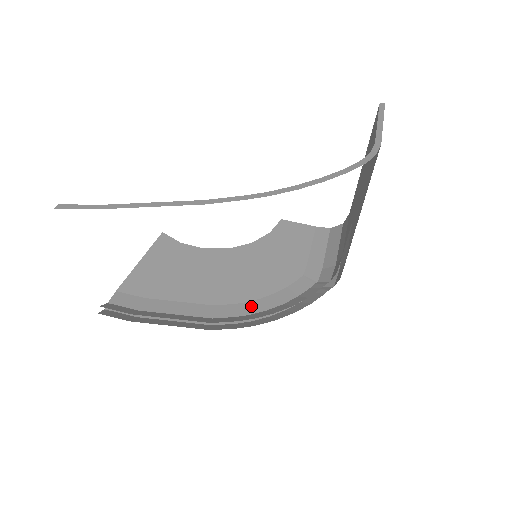
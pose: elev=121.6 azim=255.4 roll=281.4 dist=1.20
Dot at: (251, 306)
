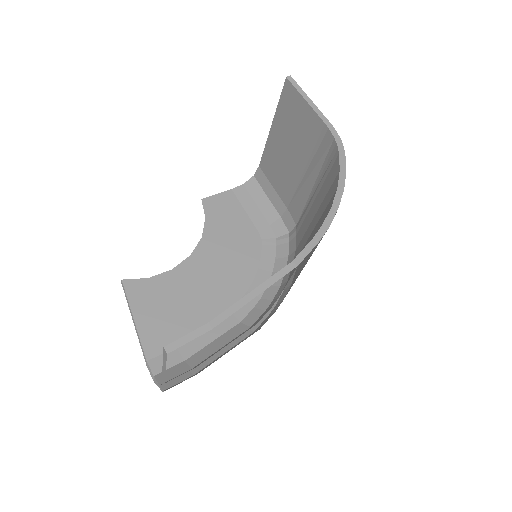
Dot at: occluded
